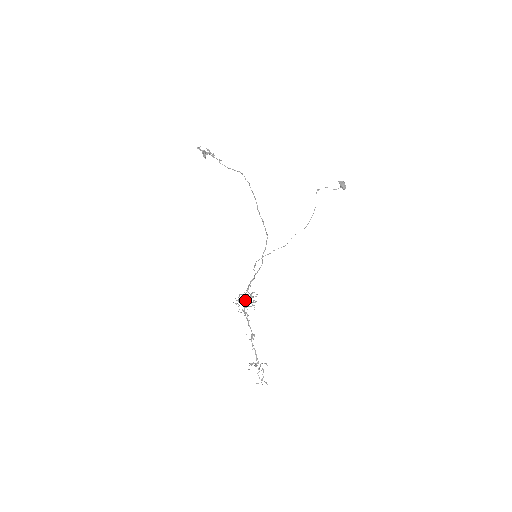
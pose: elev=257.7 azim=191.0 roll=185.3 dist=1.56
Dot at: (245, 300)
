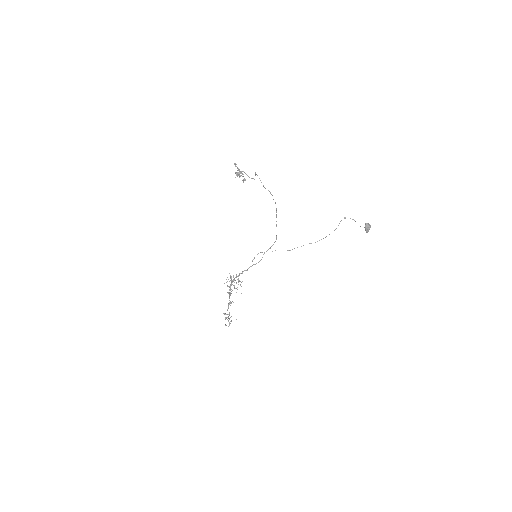
Dot at: (235, 280)
